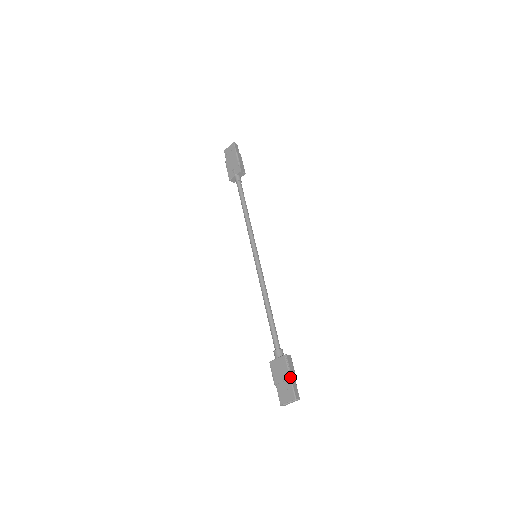
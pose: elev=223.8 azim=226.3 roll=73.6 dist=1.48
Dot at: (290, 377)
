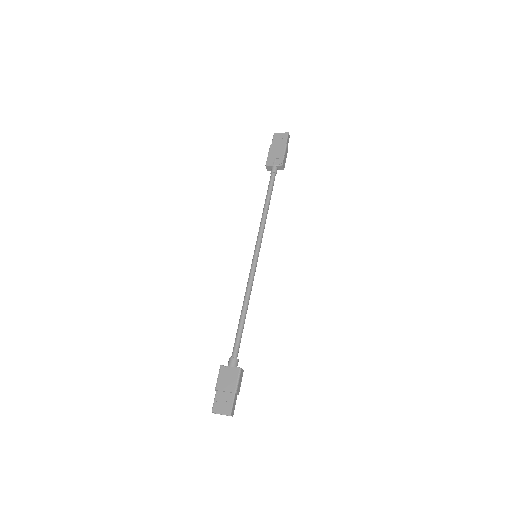
Dot at: (235, 392)
